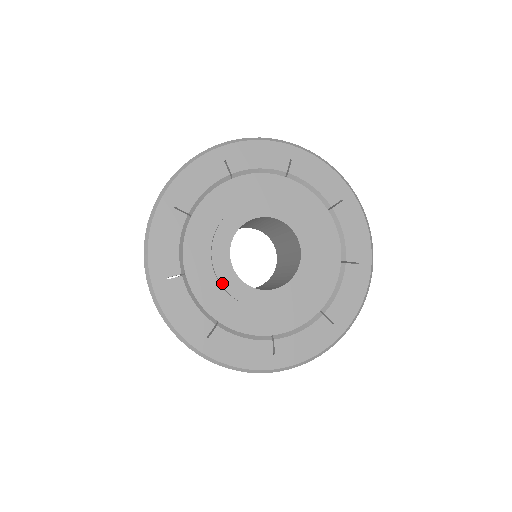
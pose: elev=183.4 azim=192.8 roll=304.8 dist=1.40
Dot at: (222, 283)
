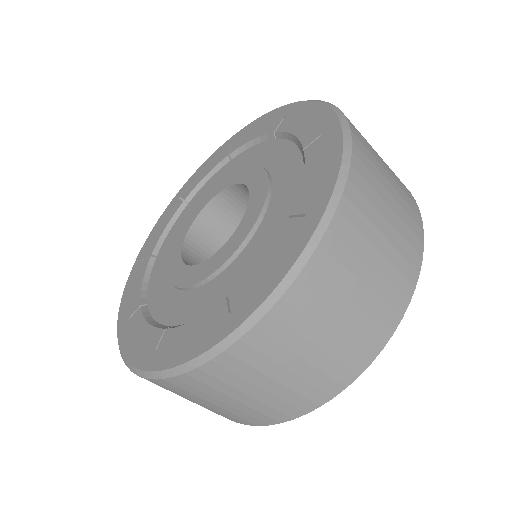
Dot at: (168, 261)
